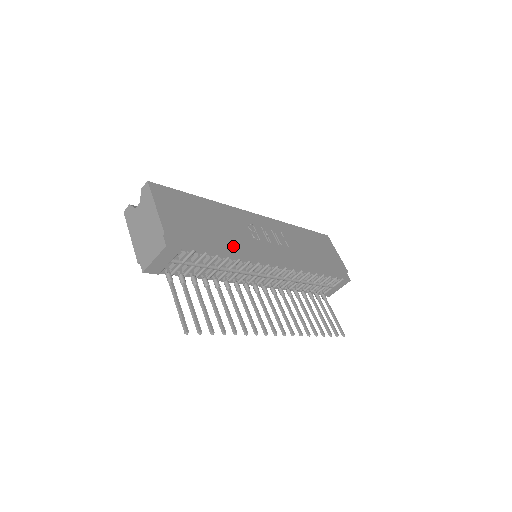
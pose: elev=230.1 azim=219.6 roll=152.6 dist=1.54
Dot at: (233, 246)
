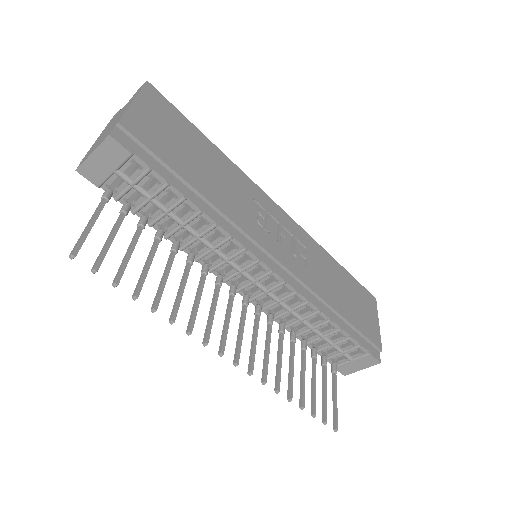
Dot at: (216, 204)
